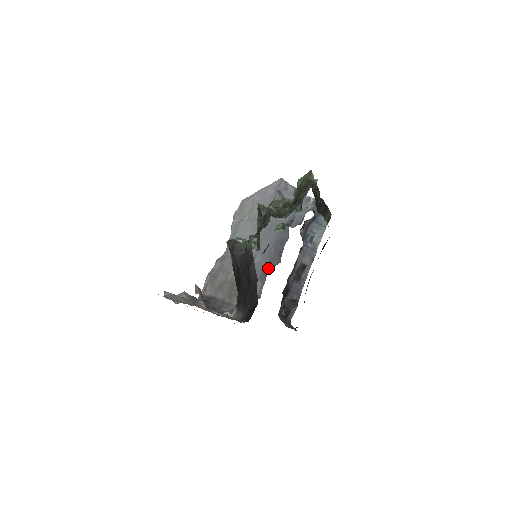
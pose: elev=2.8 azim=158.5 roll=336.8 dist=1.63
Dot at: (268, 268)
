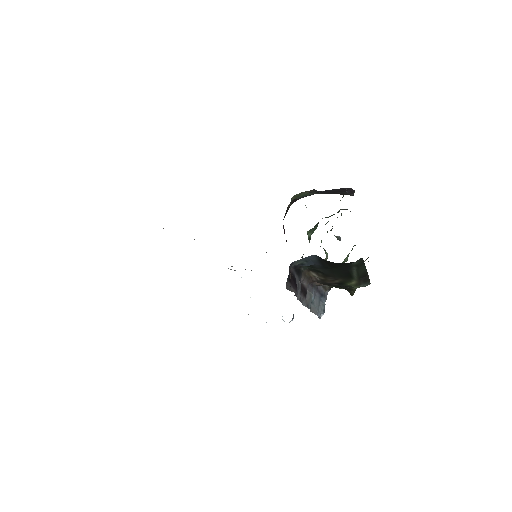
Dot at: occluded
